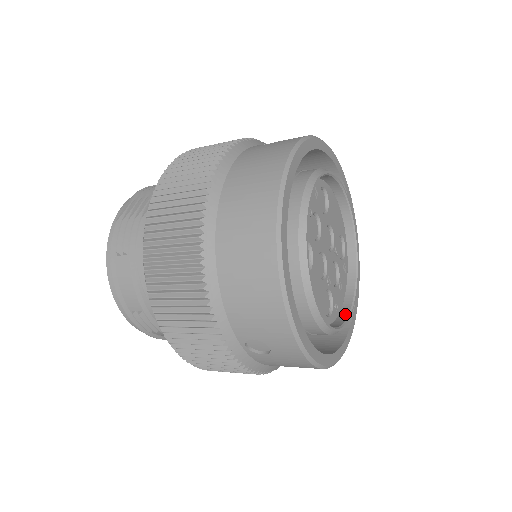
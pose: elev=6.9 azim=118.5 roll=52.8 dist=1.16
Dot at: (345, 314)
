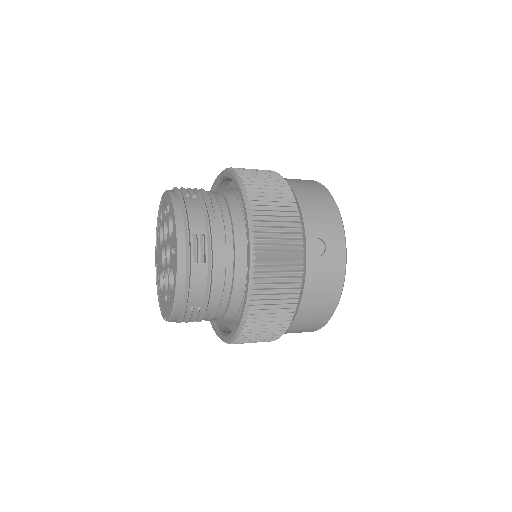
Dot at: occluded
